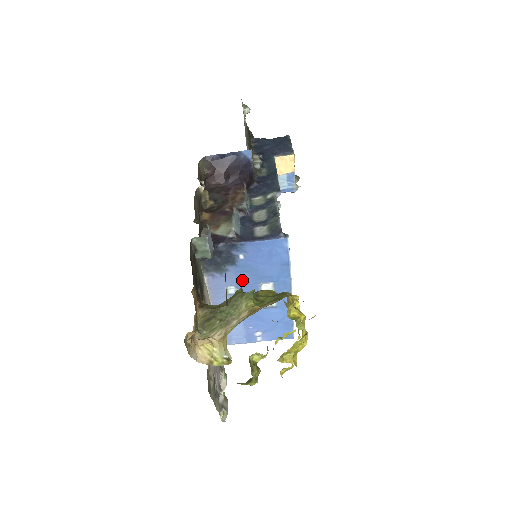
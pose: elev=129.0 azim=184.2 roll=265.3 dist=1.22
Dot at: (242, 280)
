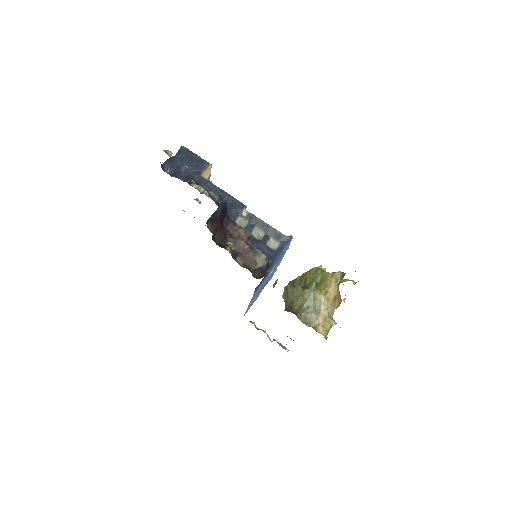
Dot at: (266, 277)
